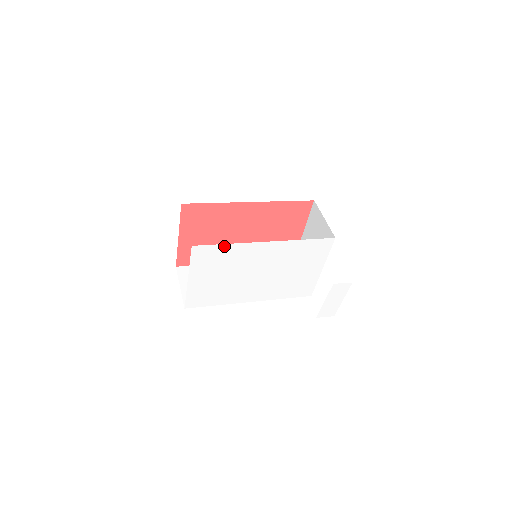
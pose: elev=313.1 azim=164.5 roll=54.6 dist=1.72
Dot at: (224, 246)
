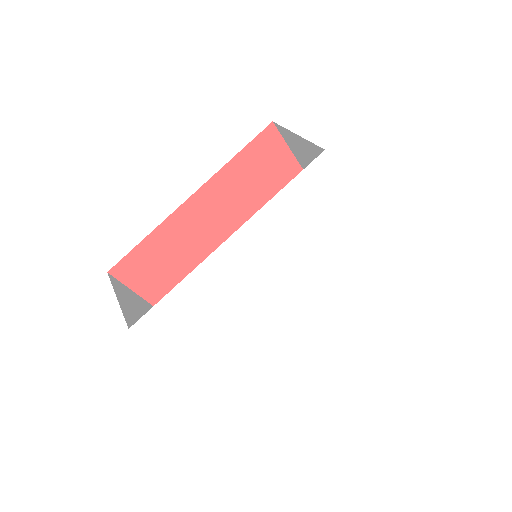
Dot at: (173, 294)
